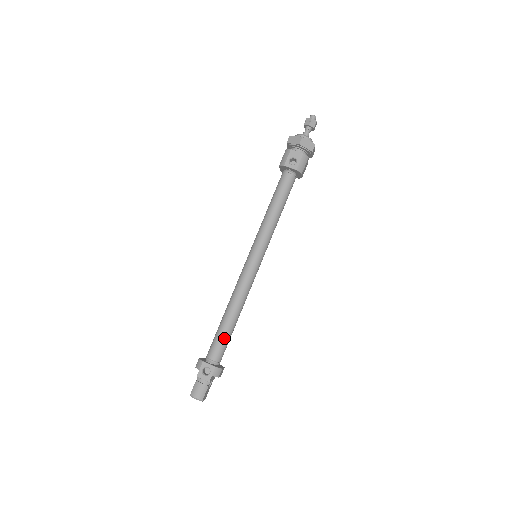
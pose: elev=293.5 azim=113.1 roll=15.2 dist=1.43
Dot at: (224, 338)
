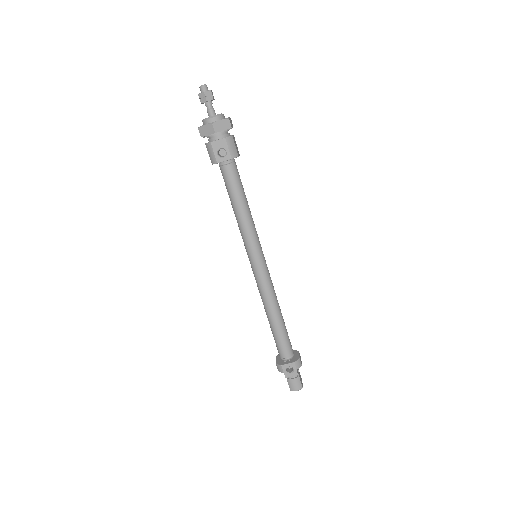
Dot at: (283, 337)
